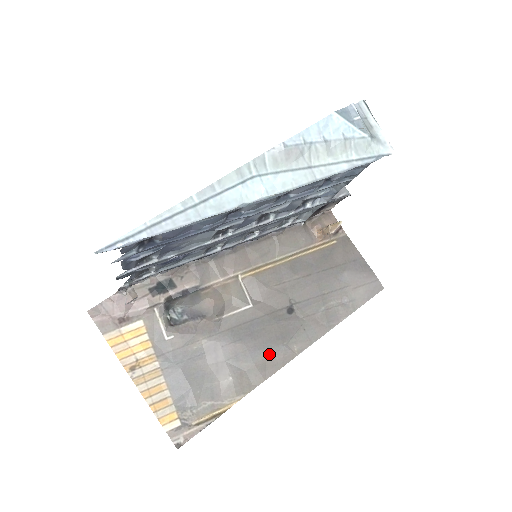
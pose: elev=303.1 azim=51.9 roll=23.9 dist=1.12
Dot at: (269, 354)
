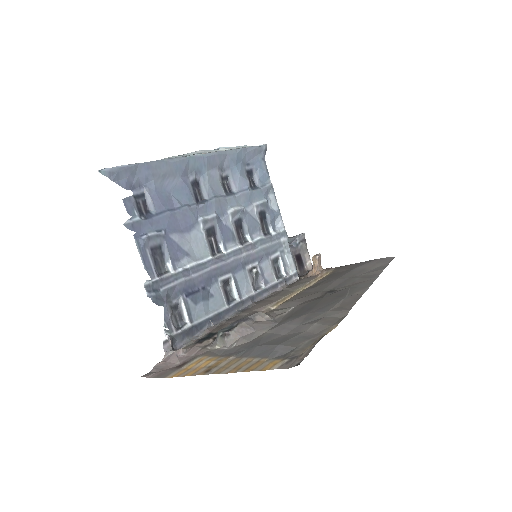
Dot at: (336, 304)
